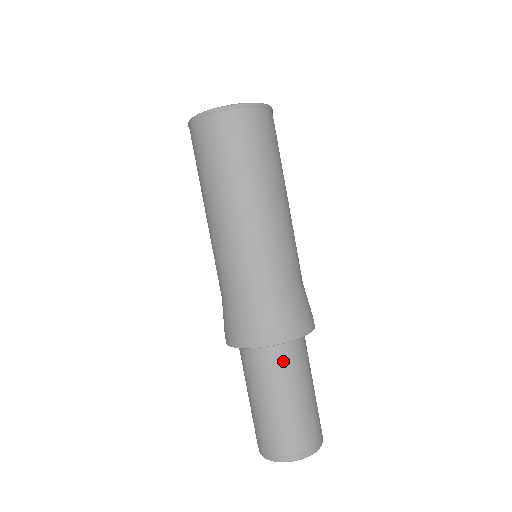
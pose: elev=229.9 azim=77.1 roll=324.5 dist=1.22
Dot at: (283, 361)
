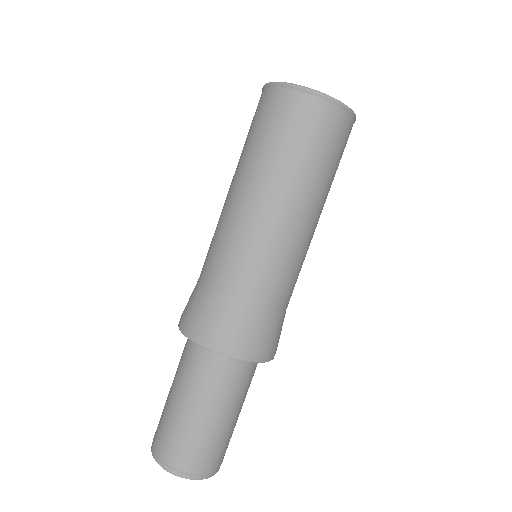
Dot at: (233, 377)
